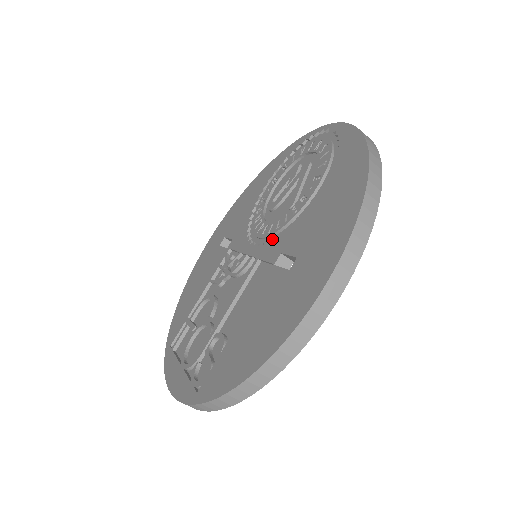
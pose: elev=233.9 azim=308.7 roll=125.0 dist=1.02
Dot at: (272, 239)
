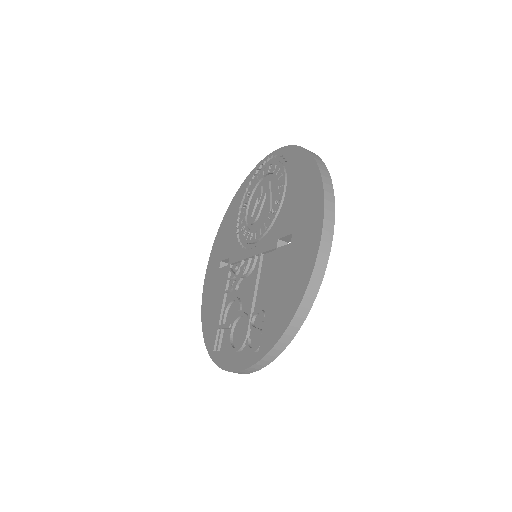
Dot at: (266, 236)
